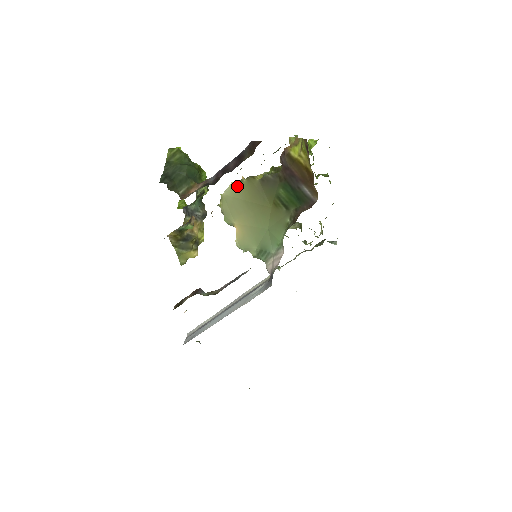
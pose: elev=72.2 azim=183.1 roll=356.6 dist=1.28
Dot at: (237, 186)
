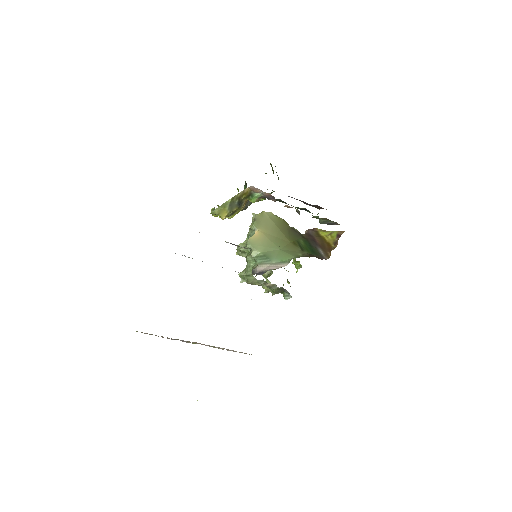
Dot at: (276, 217)
